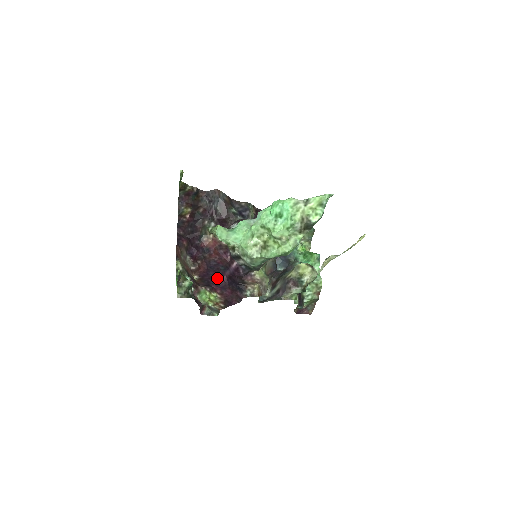
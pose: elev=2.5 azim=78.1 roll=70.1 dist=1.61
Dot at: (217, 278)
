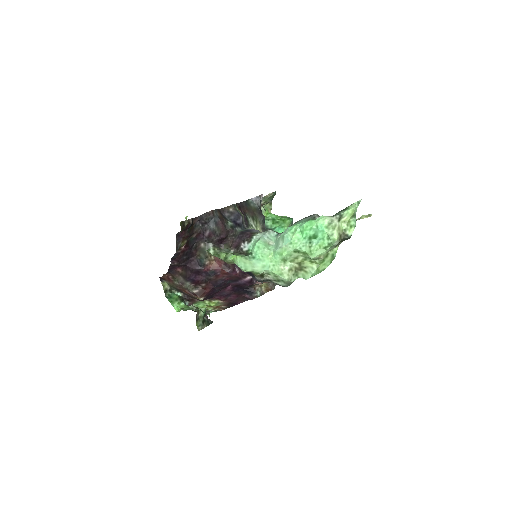
Dot at: (221, 290)
